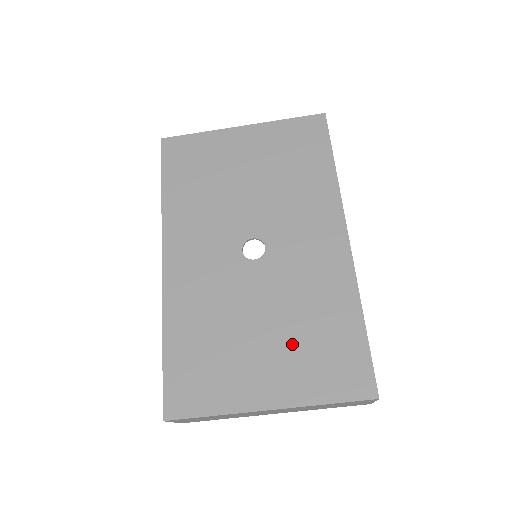
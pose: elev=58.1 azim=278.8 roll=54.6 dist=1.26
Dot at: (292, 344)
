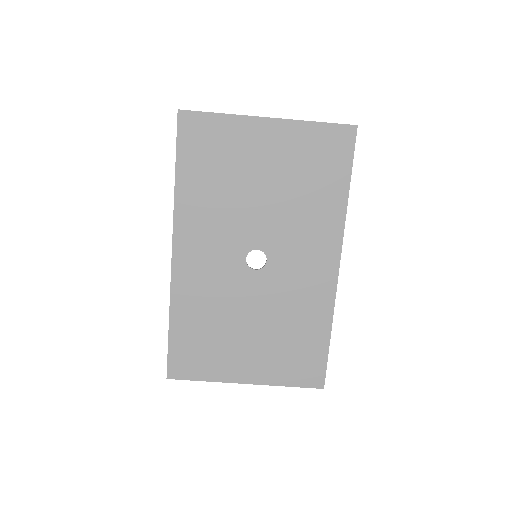
Dot at: (272, 343)
